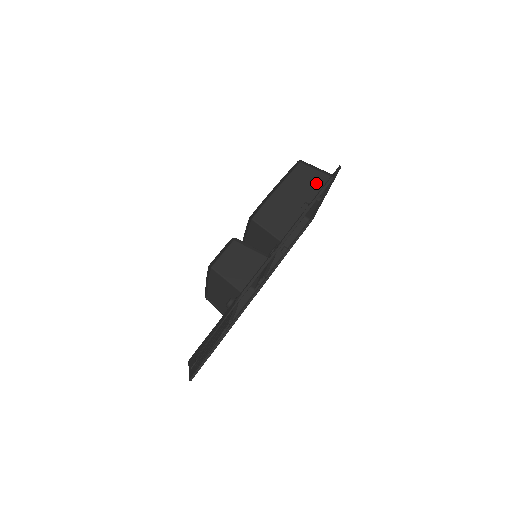
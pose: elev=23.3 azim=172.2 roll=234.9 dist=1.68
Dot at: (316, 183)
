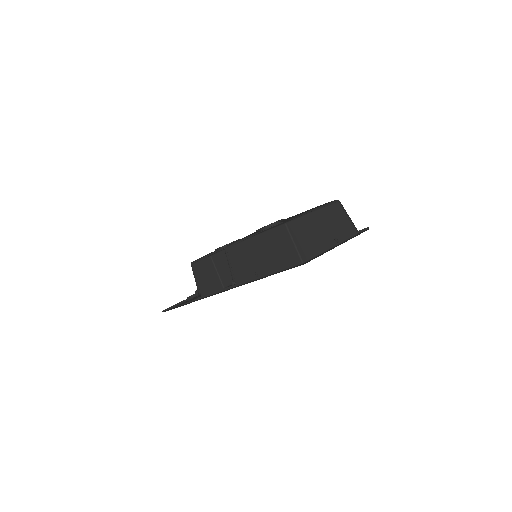
Dot at: (285, 256)
